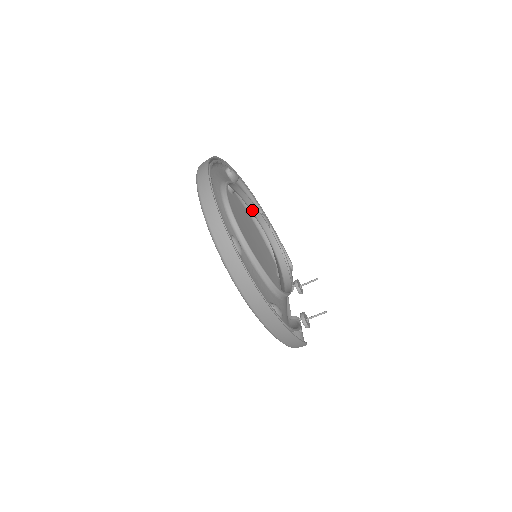
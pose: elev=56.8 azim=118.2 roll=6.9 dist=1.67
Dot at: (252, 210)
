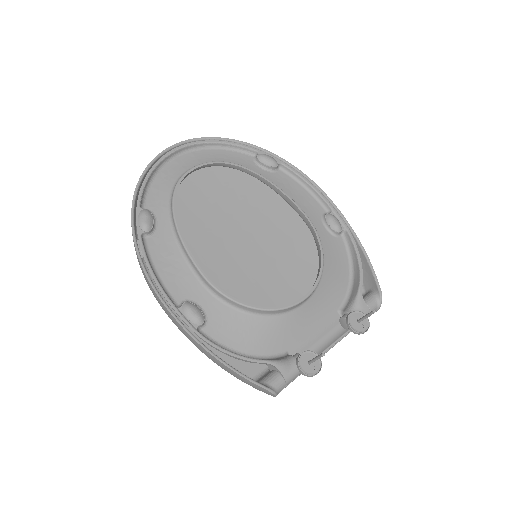
Dot at: (288, 203)
